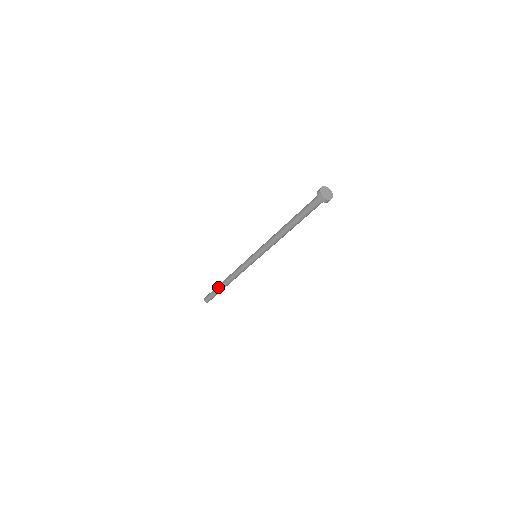
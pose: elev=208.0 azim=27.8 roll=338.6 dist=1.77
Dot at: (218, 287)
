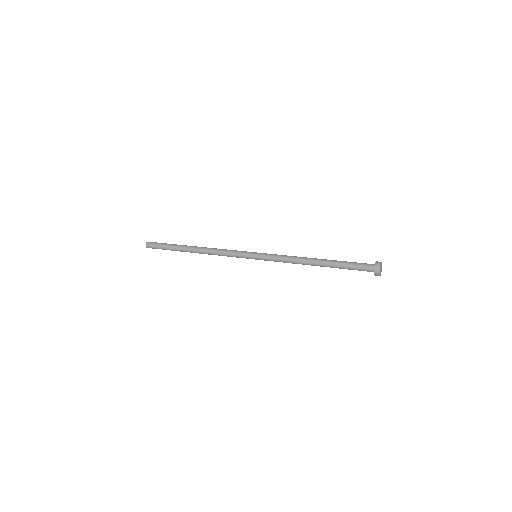
Dot at: (180, 246)
